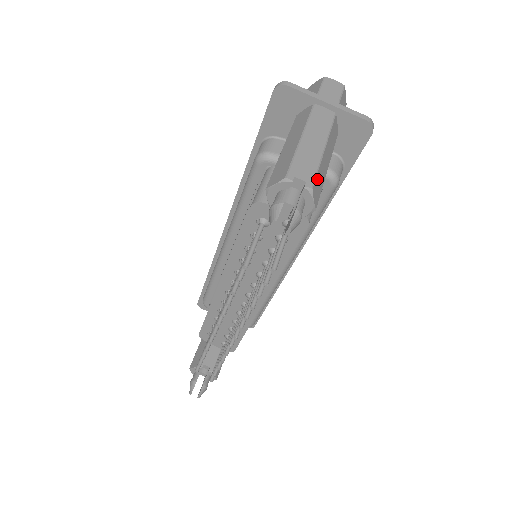
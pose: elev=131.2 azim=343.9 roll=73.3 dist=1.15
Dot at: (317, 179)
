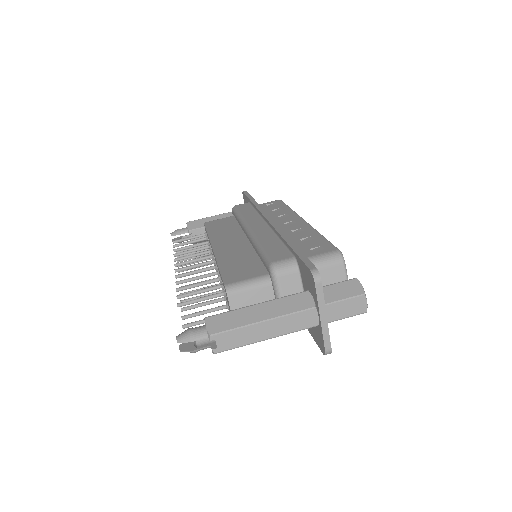
Dot at: (231, 349)
